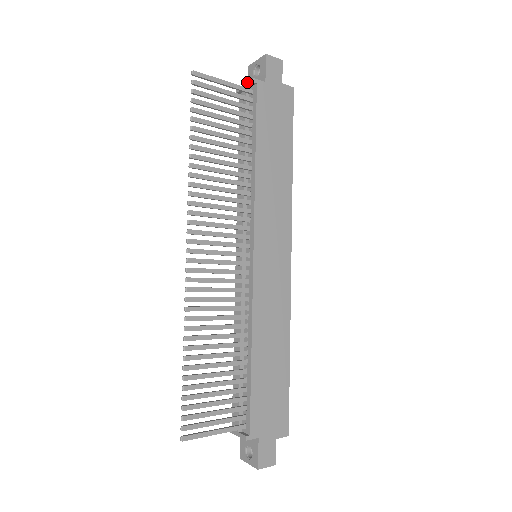
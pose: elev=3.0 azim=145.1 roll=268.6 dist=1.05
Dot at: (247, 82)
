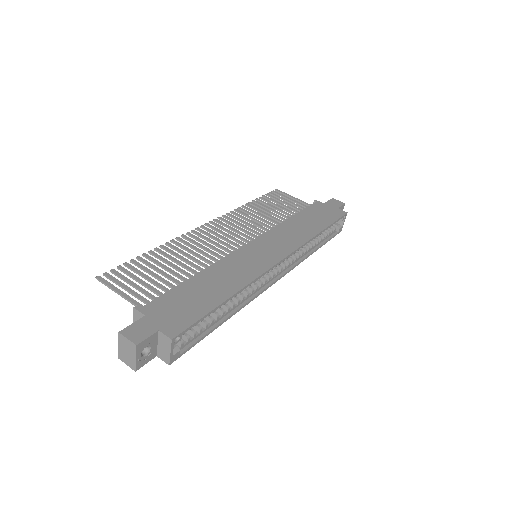
Dot at: occluded
